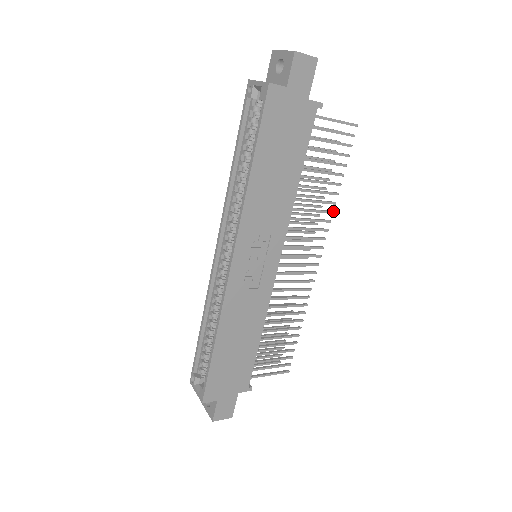
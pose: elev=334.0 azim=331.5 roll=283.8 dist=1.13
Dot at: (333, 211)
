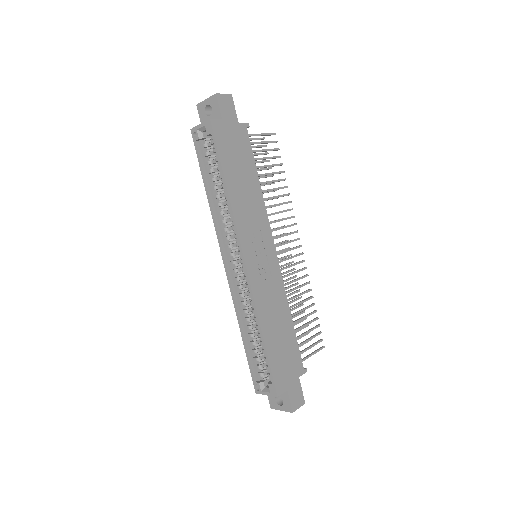
Dot at: (290, 201)
